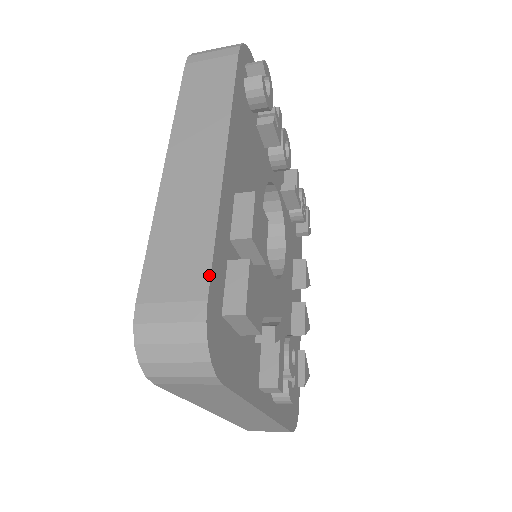
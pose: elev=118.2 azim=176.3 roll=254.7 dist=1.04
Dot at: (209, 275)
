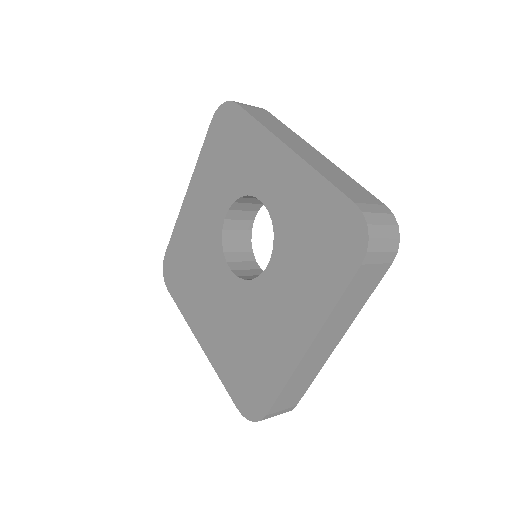
Dot at: occluded
